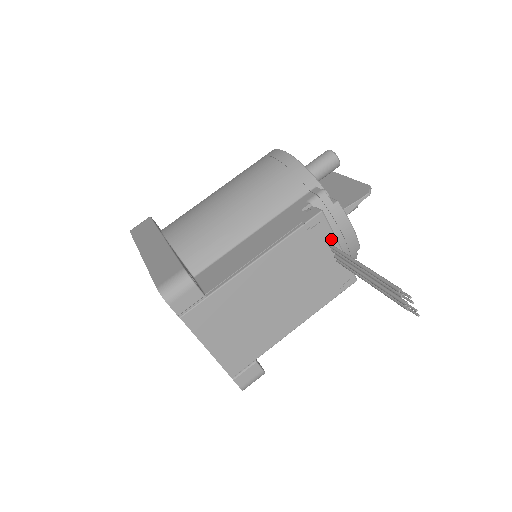
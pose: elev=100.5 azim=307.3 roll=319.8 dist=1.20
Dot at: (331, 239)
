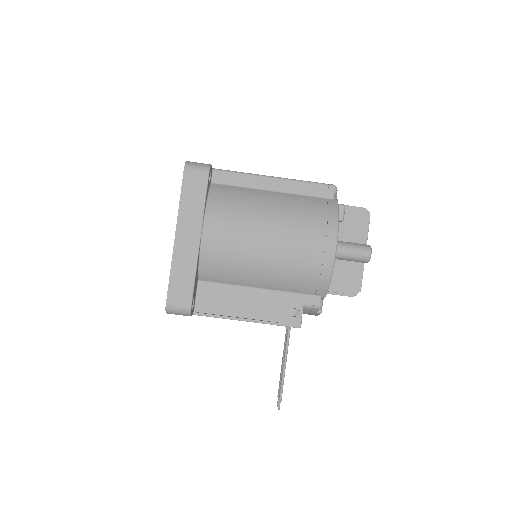
Dot at: occluded
